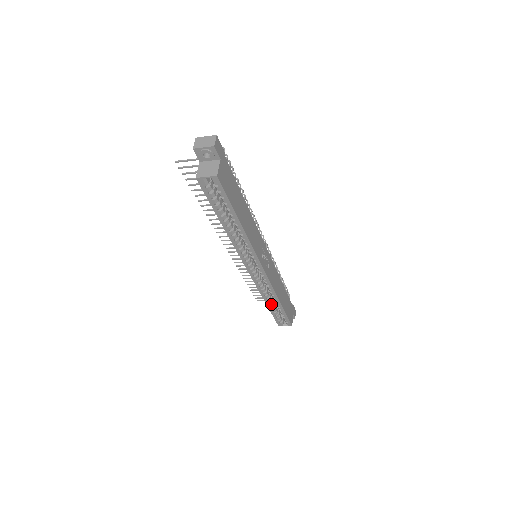
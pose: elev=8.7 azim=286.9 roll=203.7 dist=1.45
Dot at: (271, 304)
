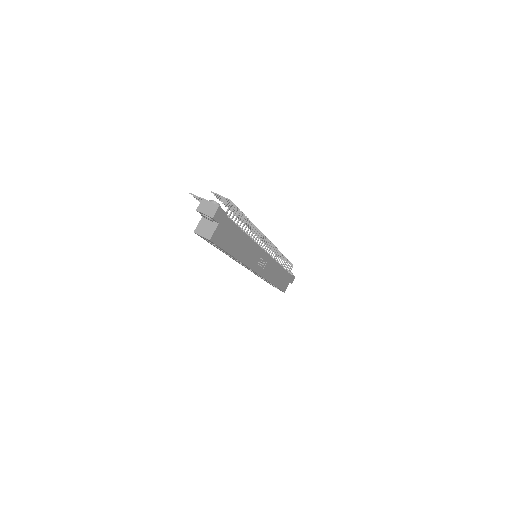
Dot at: occluded
